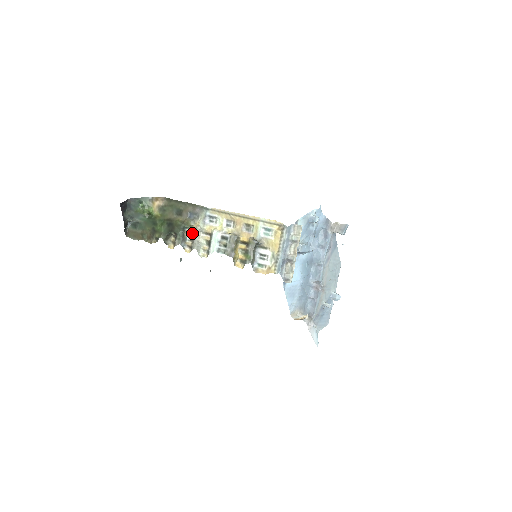
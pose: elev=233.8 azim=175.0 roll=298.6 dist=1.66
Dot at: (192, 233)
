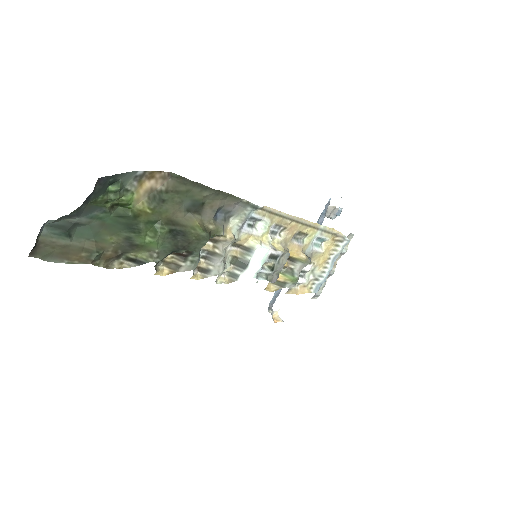
Dot at: (211, 245)
